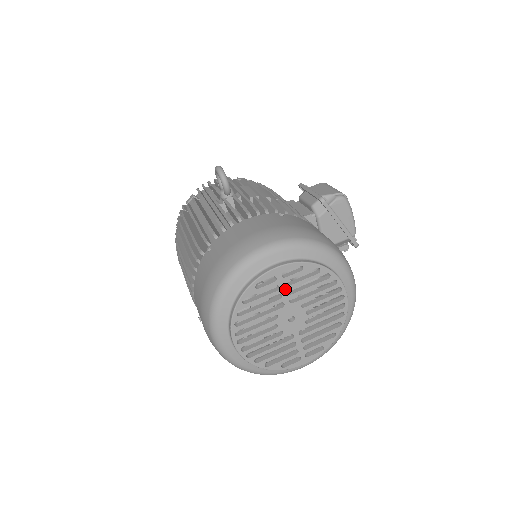
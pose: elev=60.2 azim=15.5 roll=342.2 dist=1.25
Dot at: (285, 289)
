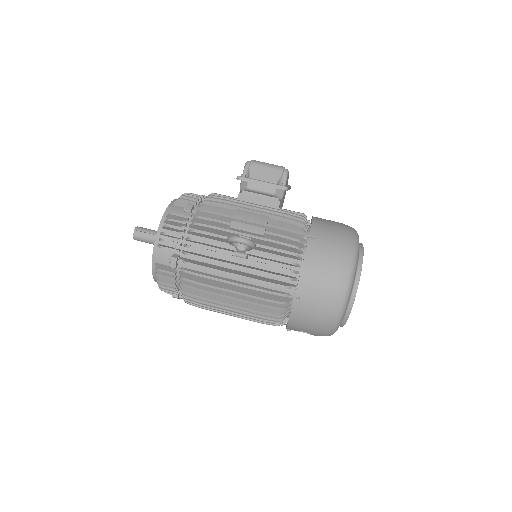
Dot at: occluded
